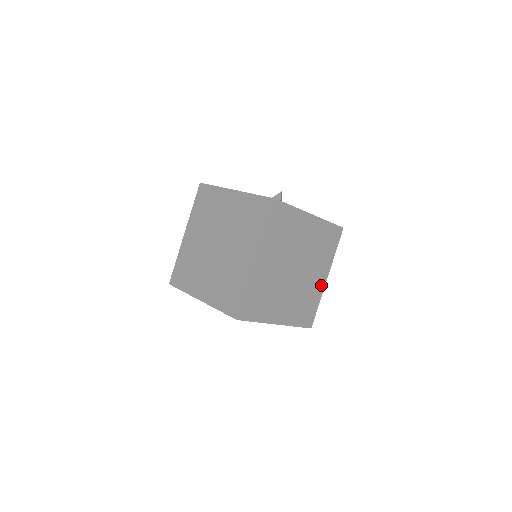
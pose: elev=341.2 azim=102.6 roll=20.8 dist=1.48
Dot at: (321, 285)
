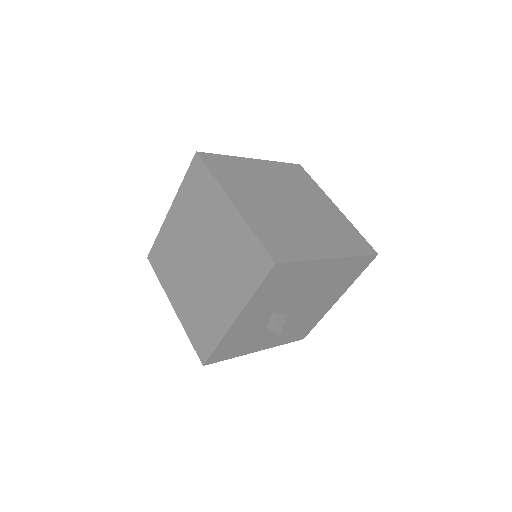
Dot at: (319, 252)
